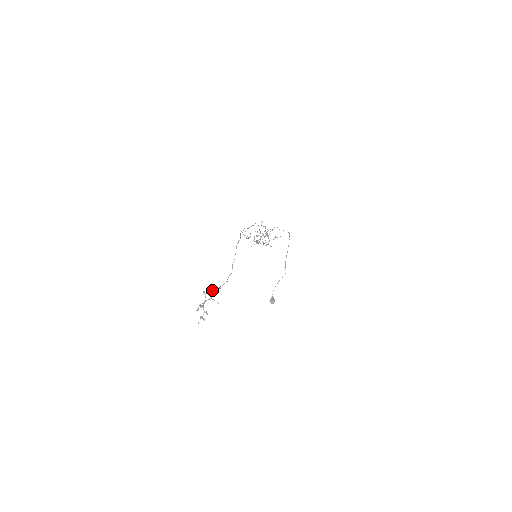
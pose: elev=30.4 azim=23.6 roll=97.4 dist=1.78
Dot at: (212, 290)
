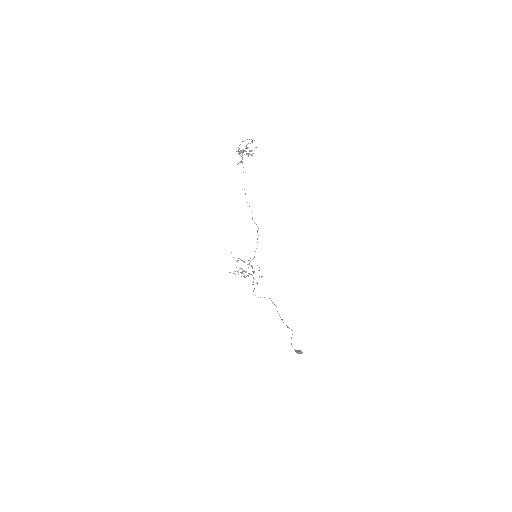
Dot at: (242, 154)
